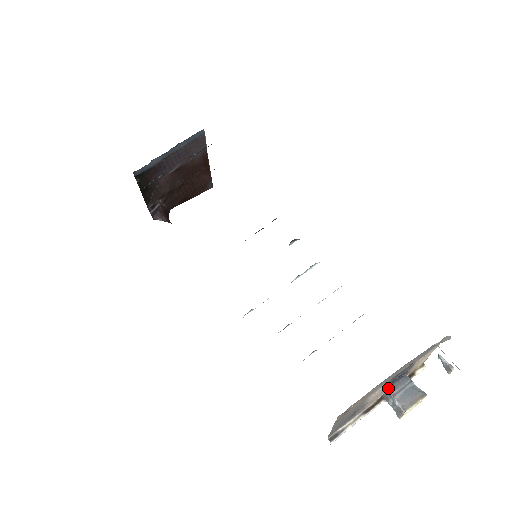
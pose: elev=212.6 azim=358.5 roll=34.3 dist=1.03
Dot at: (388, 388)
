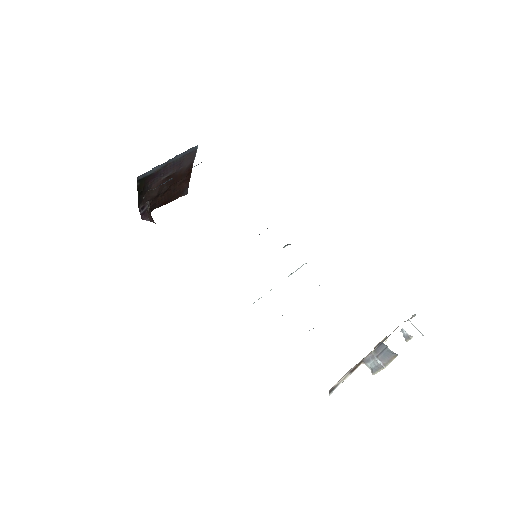
Dot at: (373, 352)
